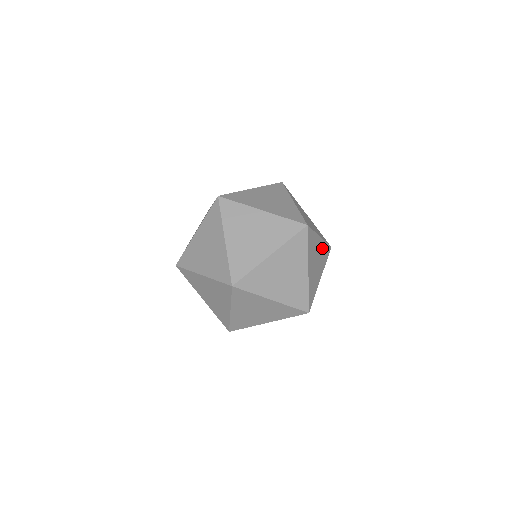
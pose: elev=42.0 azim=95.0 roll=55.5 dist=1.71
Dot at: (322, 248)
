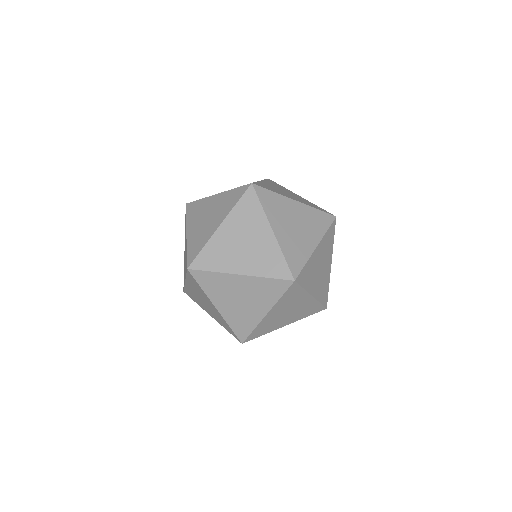
Dot at: occluded
